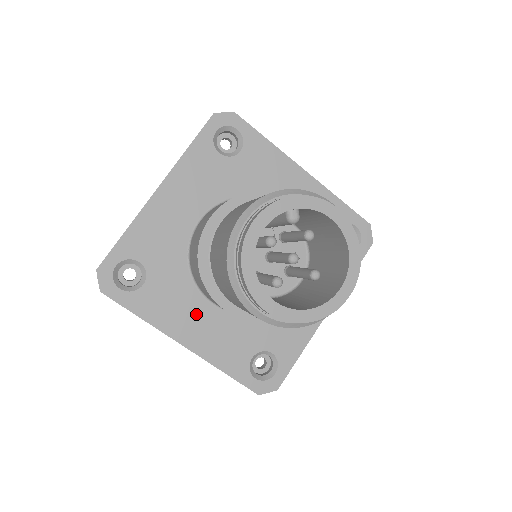
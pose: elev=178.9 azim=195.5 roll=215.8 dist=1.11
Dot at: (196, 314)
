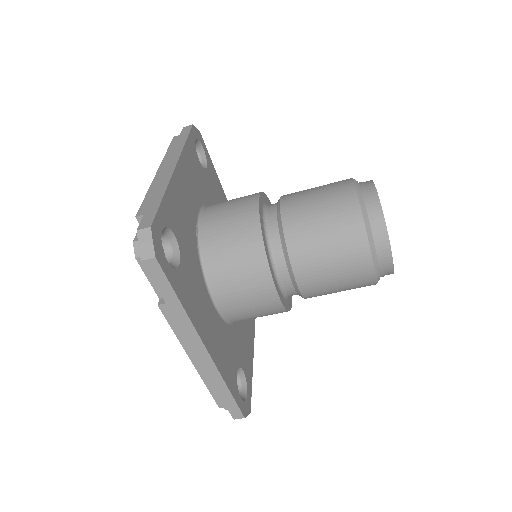
Dot at: (208, 314)
